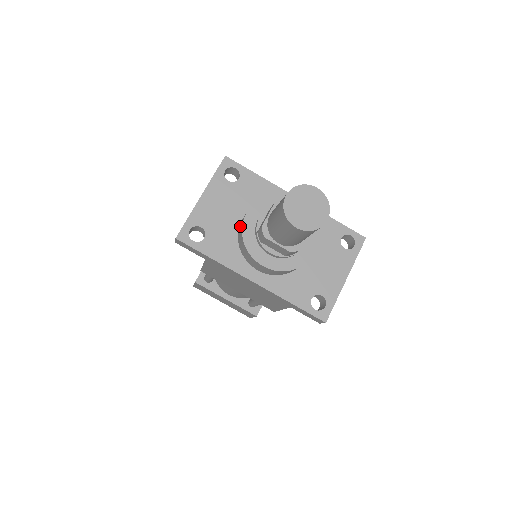
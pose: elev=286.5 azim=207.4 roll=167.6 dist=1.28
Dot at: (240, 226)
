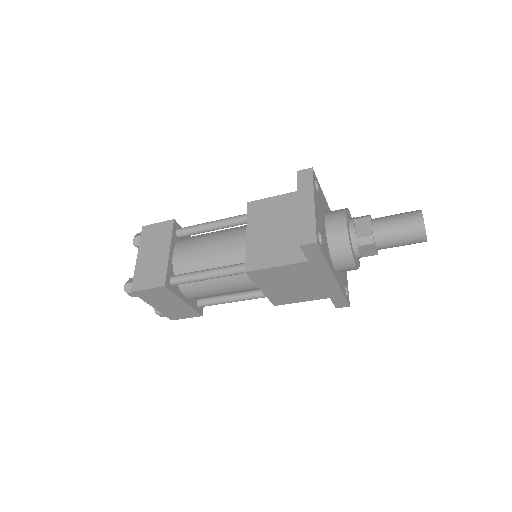
Dot at: (336, 232)
